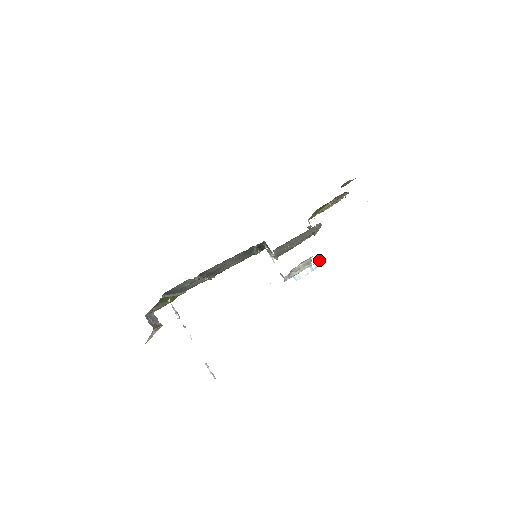
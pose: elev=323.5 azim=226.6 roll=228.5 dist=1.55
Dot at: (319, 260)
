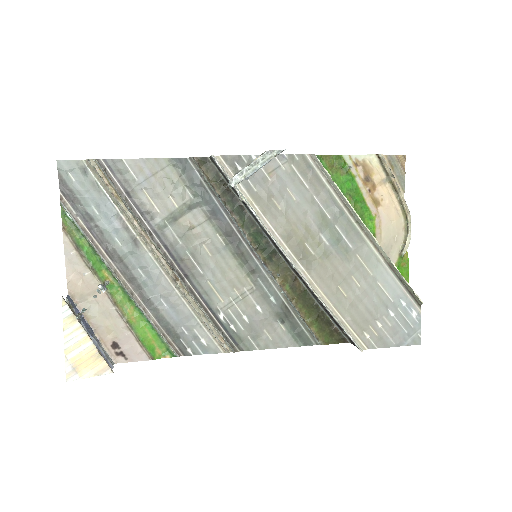
Dot at: occluded
